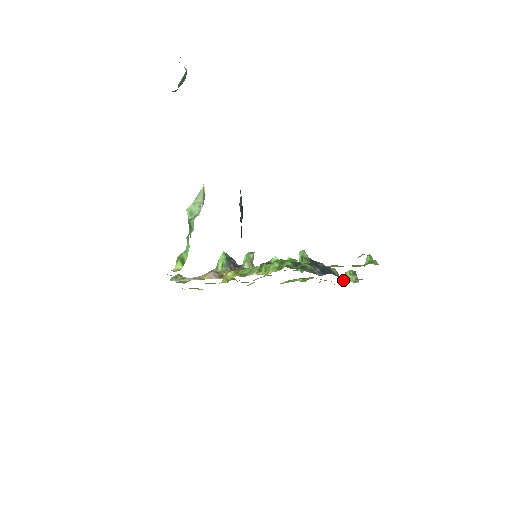
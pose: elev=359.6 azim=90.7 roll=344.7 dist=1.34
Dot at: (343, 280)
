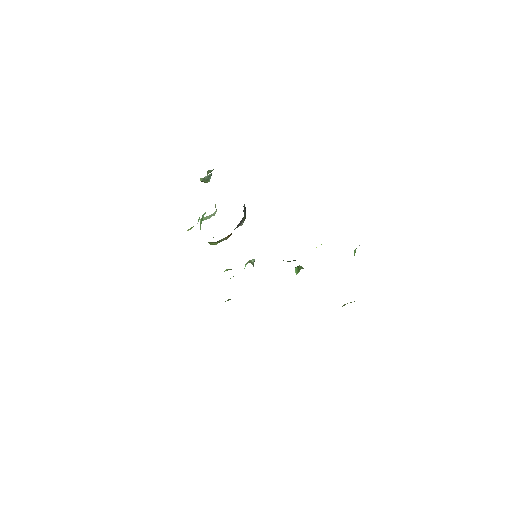
Dot at: occluded
